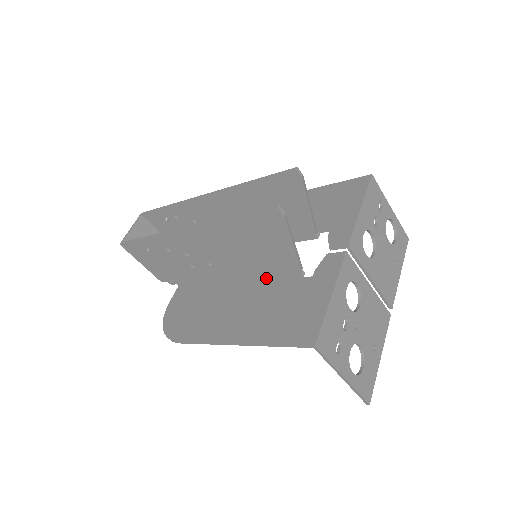
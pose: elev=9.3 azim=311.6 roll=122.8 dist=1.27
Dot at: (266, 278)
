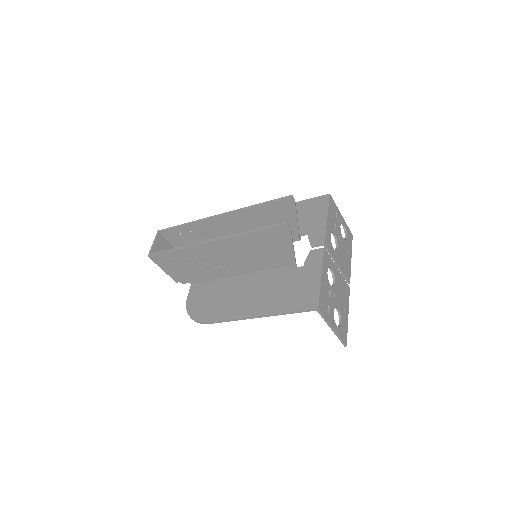
Dot at: (268, 271)
